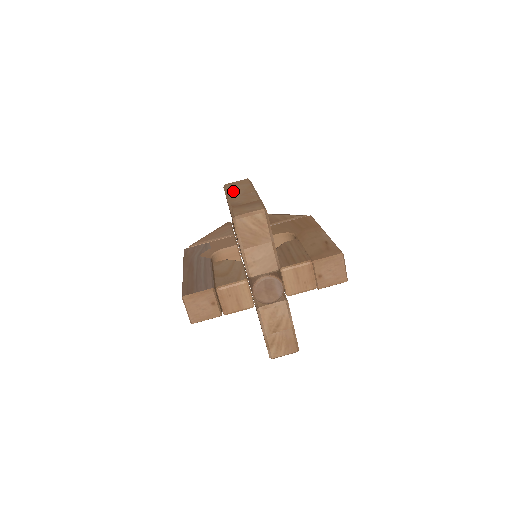
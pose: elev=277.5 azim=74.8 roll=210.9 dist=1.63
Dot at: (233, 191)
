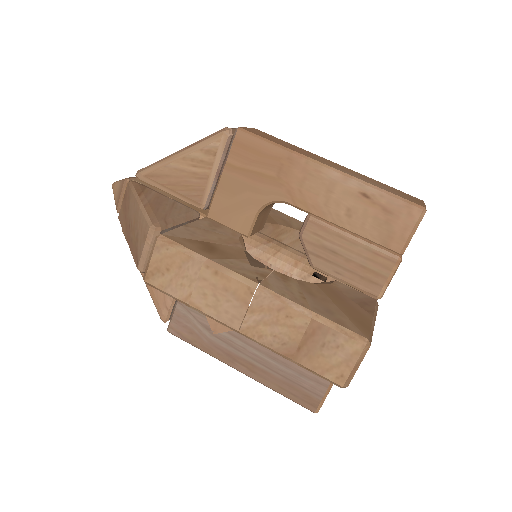
Dot at: (207, 304)
